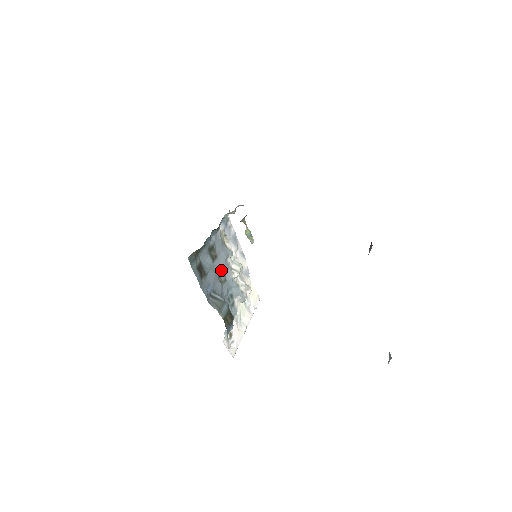
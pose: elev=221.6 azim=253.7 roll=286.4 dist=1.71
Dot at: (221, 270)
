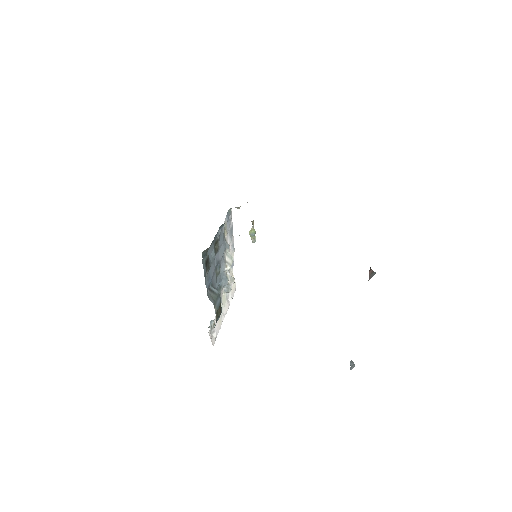
Dot at: (218, 263)
